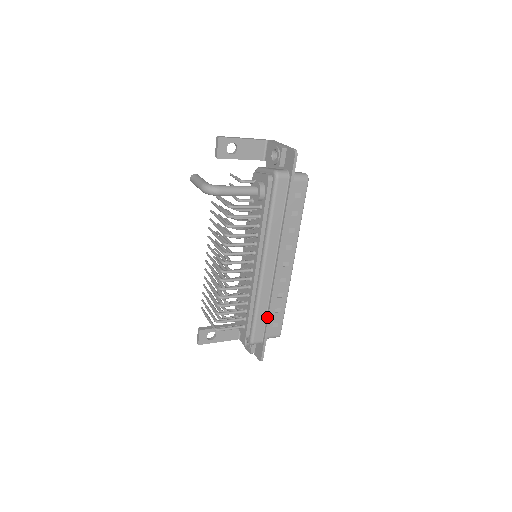
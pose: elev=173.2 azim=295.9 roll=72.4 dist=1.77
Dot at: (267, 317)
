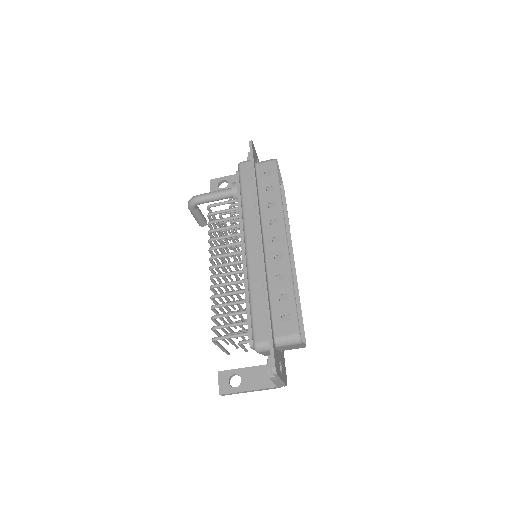
Dot at: (265, 302)
